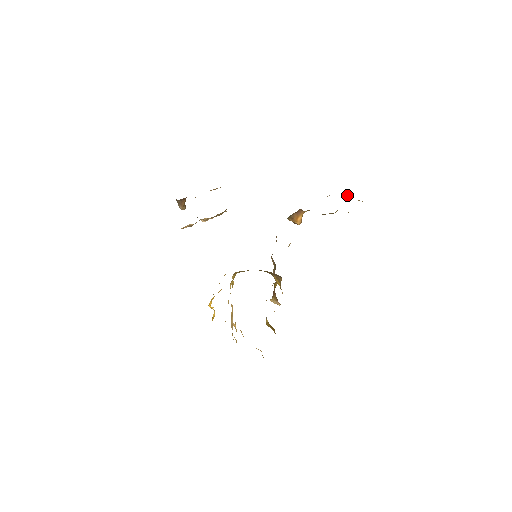
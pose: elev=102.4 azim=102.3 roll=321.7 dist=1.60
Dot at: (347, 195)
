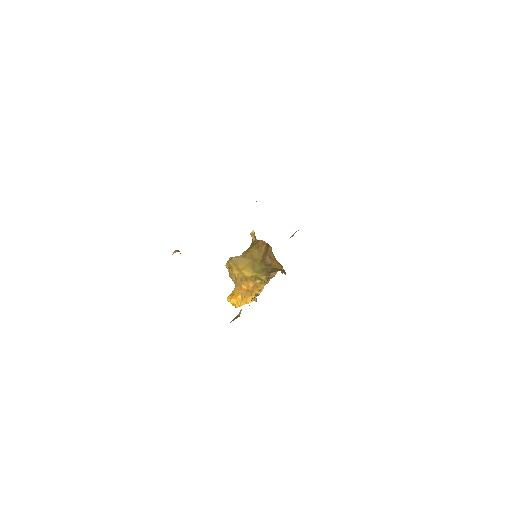
Dot at: occluded
